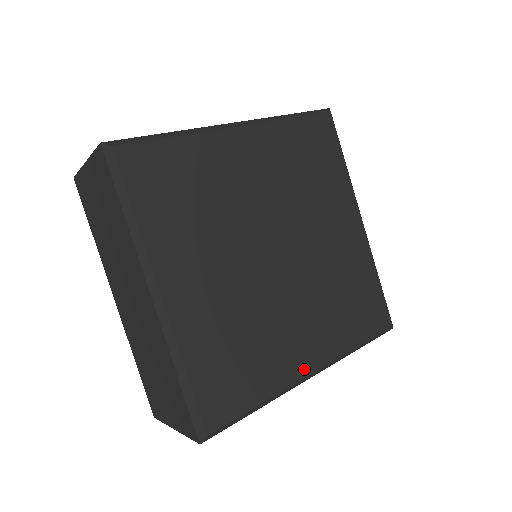
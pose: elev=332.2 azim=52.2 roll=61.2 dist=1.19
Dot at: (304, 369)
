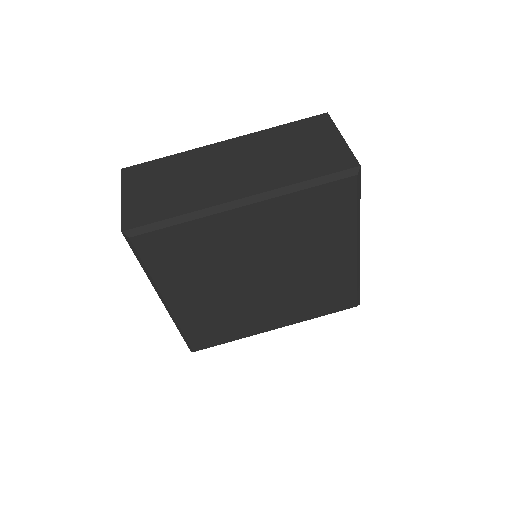
Dot at: (268, 328)
